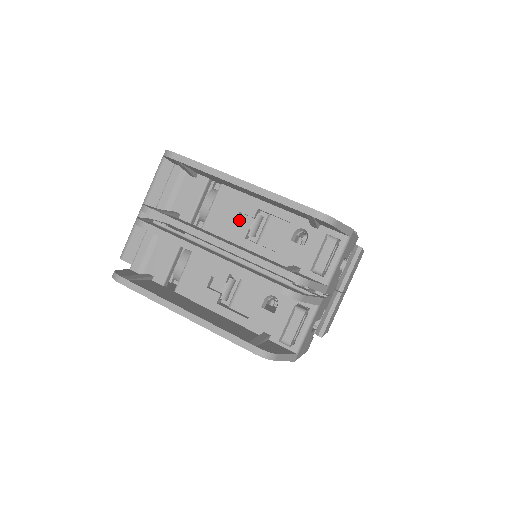
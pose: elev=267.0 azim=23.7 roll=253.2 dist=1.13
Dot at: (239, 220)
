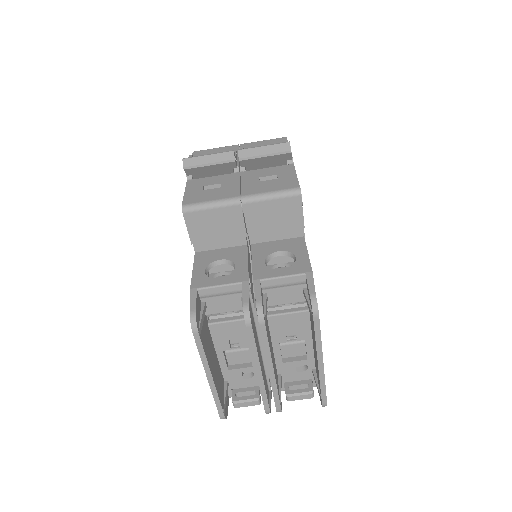
Dot at: (289, 328)
